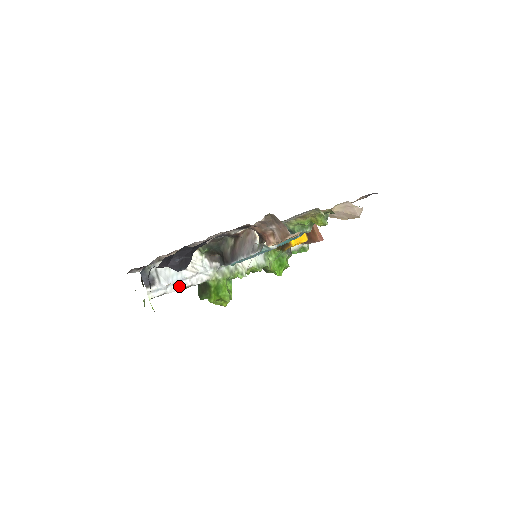
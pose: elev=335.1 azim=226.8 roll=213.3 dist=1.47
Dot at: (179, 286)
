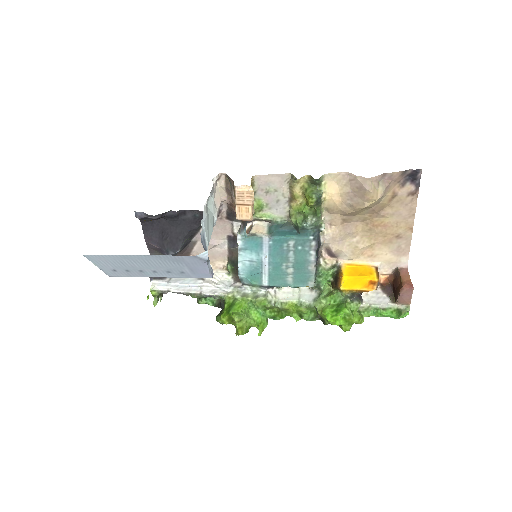
Dot at: (187, 290)
